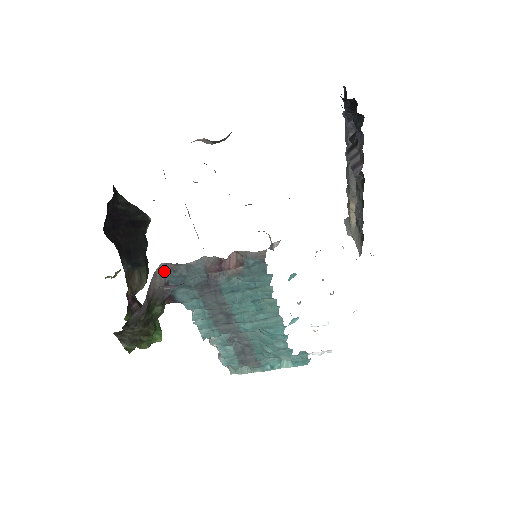
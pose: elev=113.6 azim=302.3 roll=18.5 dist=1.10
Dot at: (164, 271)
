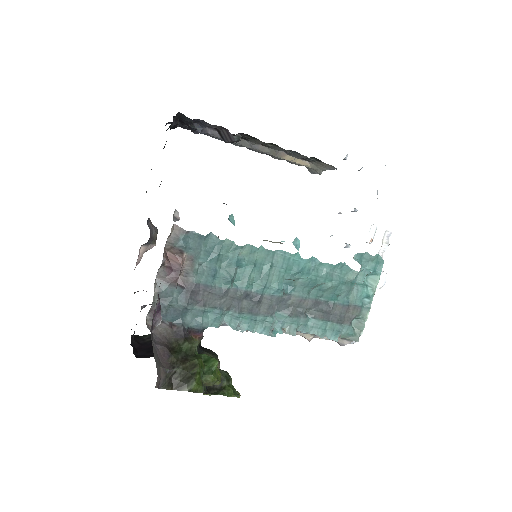
Dot at: occluded
